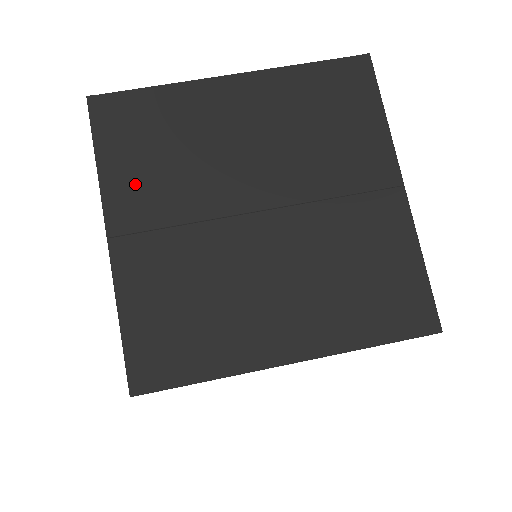
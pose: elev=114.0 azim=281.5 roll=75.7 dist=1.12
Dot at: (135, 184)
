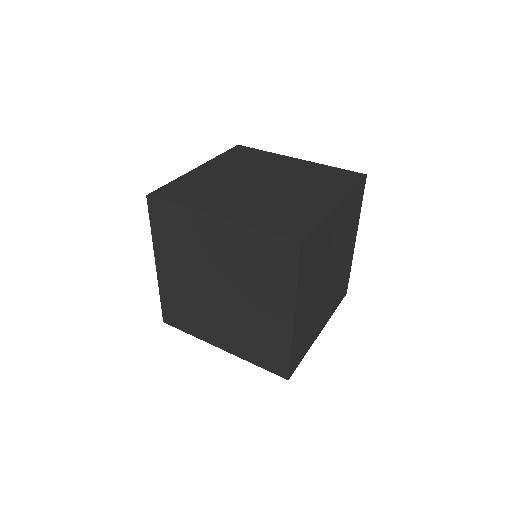
Dot at: (226, 162)
